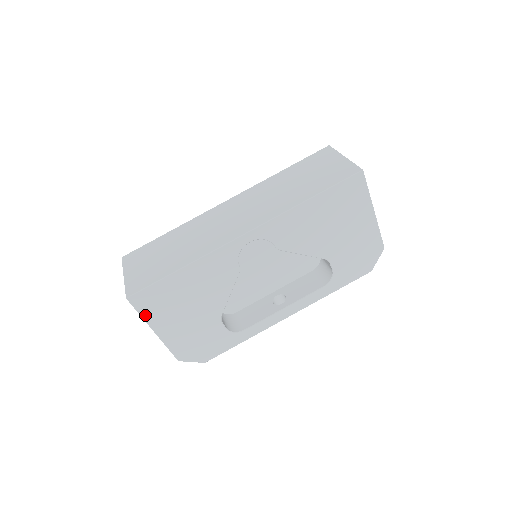
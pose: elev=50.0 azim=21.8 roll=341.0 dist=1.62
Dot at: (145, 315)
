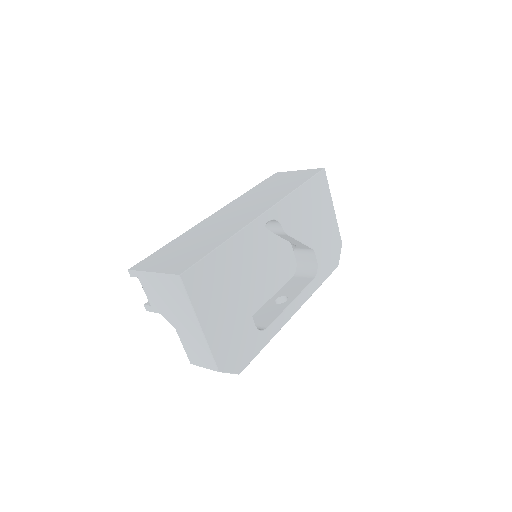
Dot at: (194, 301)
